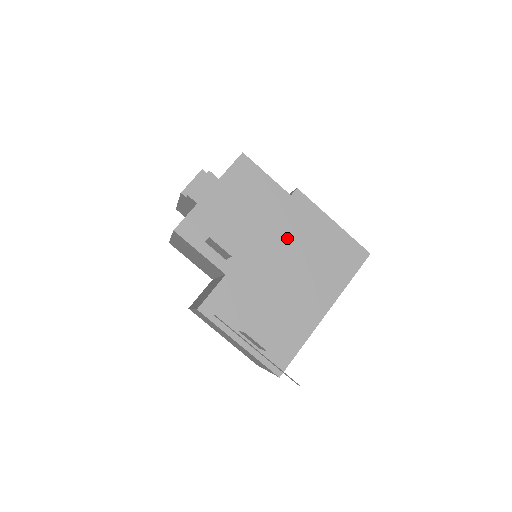
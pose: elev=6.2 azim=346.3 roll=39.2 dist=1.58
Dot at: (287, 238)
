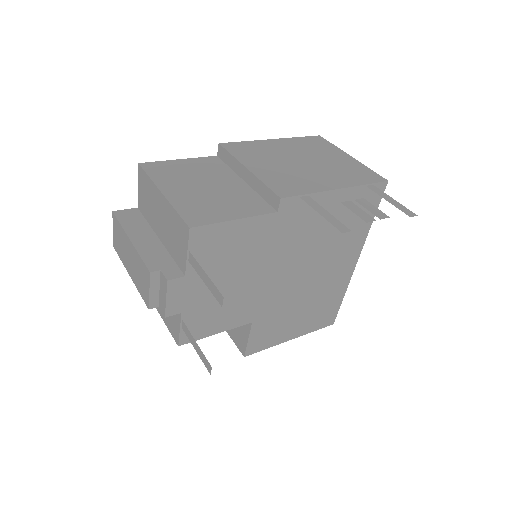
Dot at: (294, 249)
